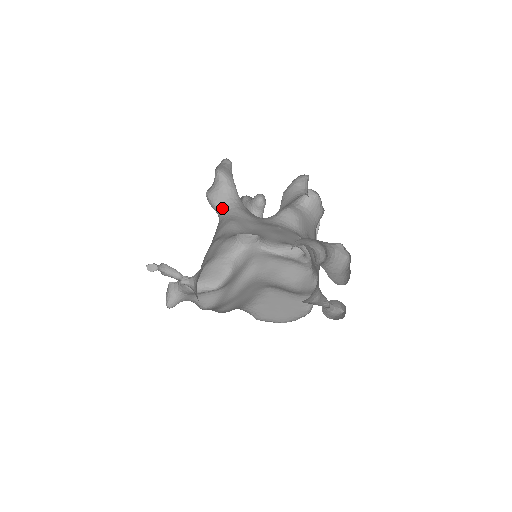
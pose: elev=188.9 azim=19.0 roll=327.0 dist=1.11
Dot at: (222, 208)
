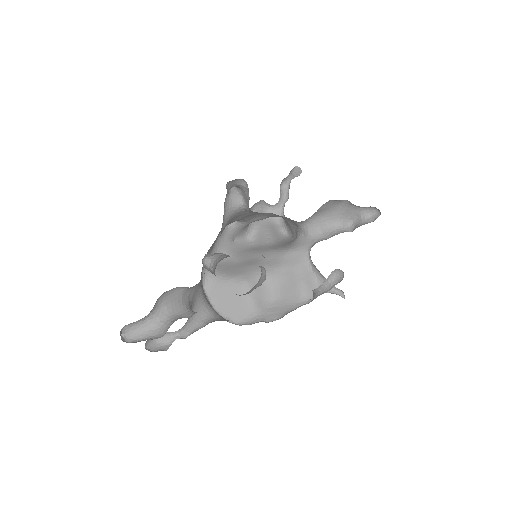
Dot at: (246, 205)
